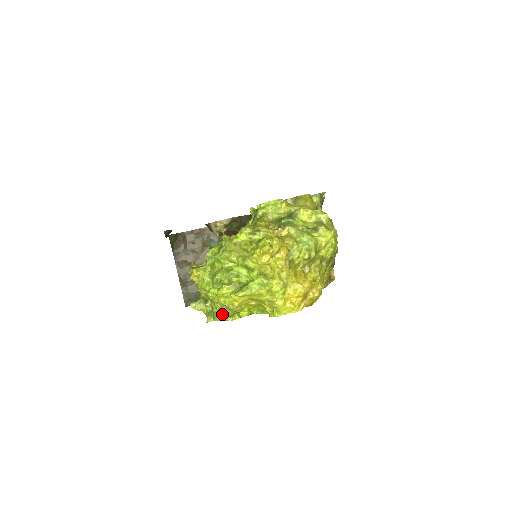
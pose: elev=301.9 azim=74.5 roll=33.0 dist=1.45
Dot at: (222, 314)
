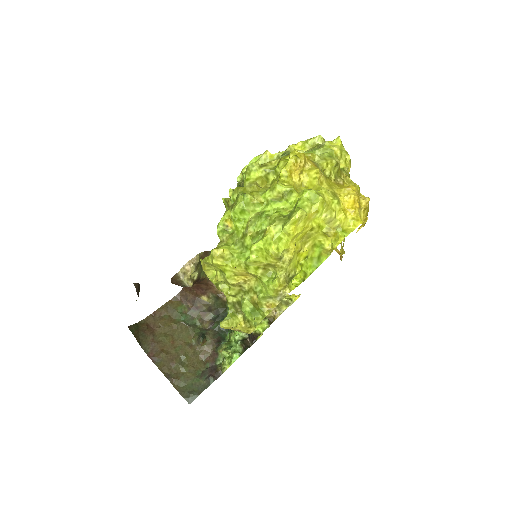
Dot at: (278, 280)
